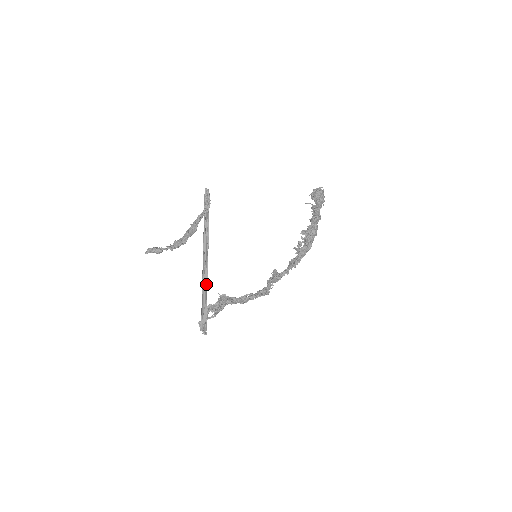
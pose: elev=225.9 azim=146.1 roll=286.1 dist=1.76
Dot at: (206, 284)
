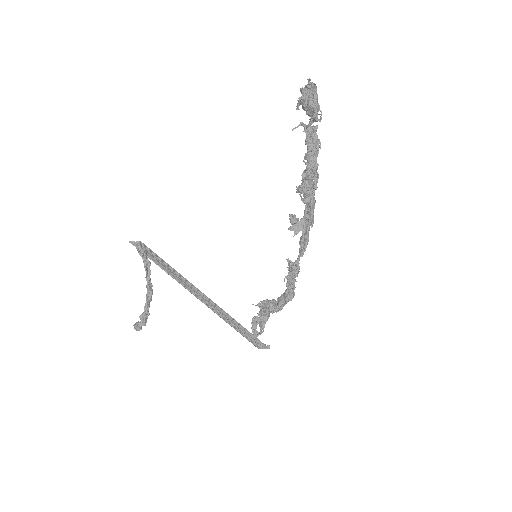
Dot at: (223, 313)
